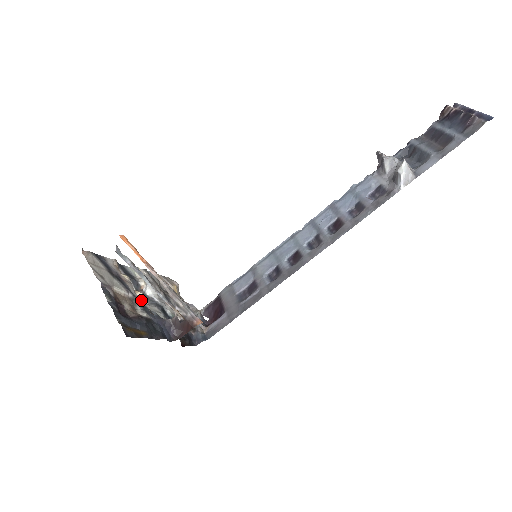
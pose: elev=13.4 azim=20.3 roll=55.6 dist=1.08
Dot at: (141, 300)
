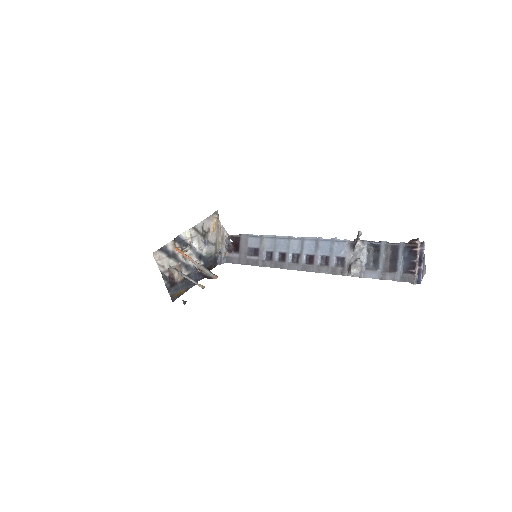
Dot at: (186, 261)
